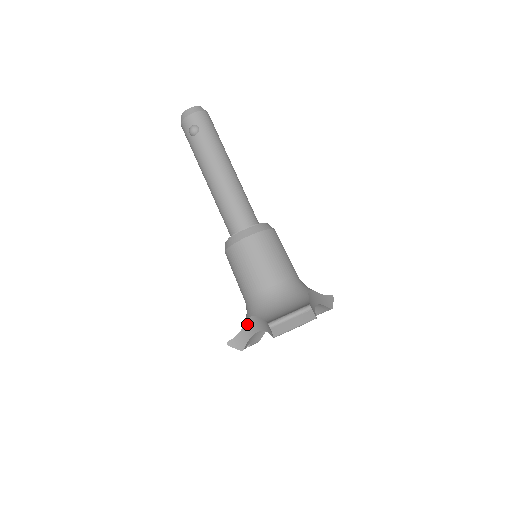
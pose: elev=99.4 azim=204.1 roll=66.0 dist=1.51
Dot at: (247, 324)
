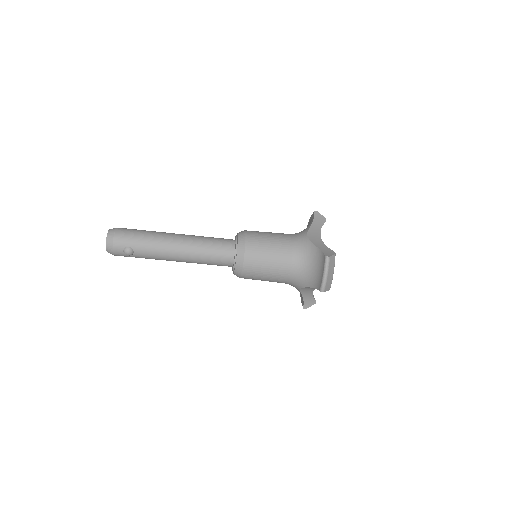
Dot at: (302, 293)
